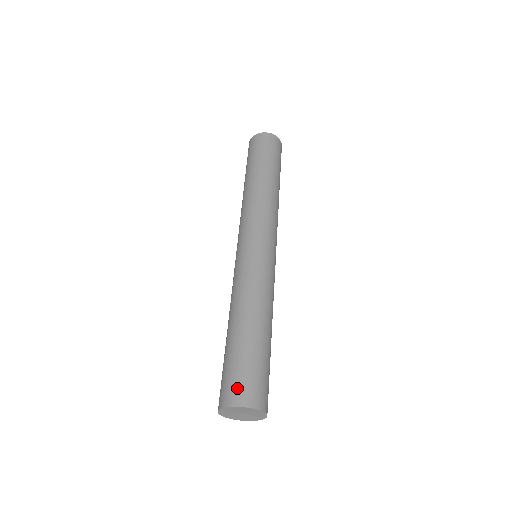
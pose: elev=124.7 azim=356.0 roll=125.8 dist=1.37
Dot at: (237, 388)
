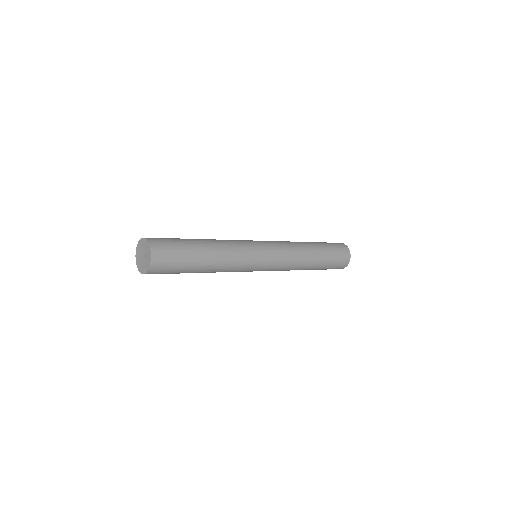
Dot at: (156, 238)
